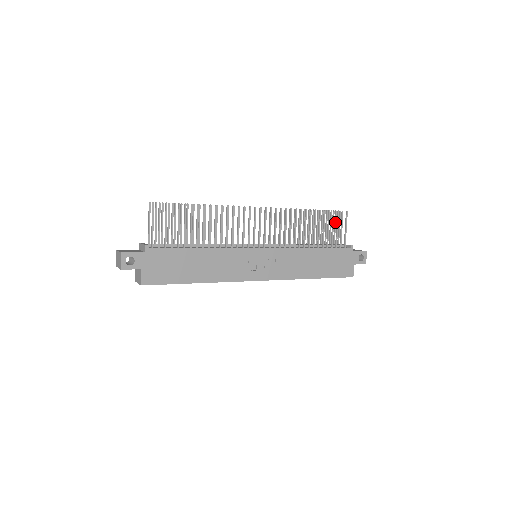
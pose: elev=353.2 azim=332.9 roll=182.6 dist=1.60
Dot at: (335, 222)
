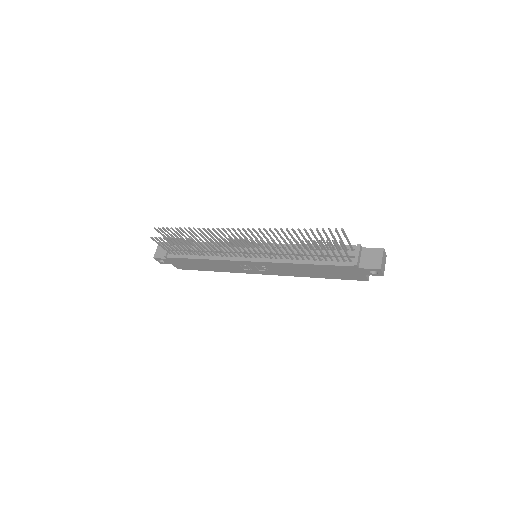
Dot at: (338, 236)
